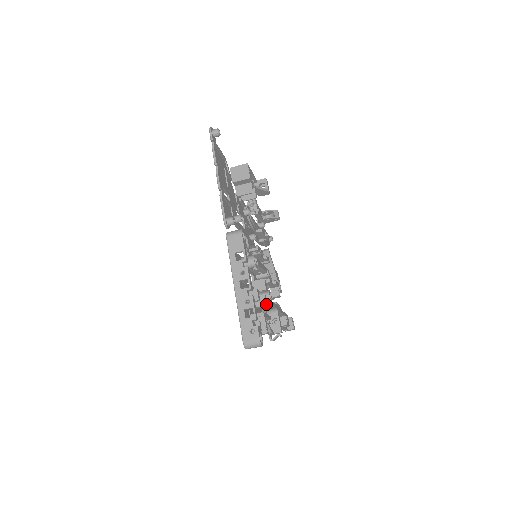
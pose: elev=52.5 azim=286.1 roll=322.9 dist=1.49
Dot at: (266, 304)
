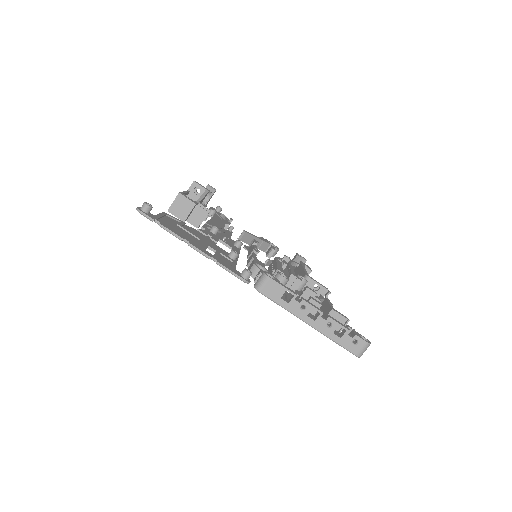
Dot at: (316, 294)
